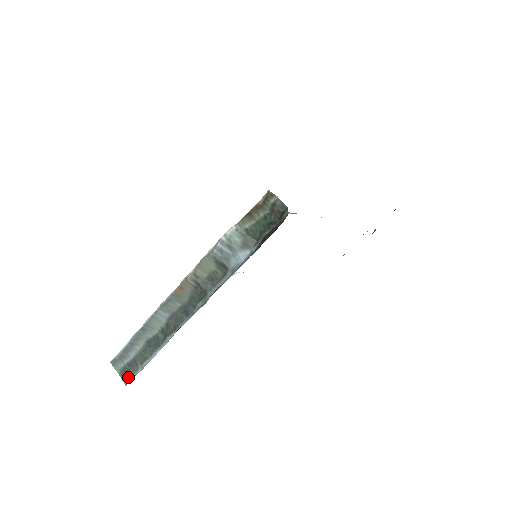
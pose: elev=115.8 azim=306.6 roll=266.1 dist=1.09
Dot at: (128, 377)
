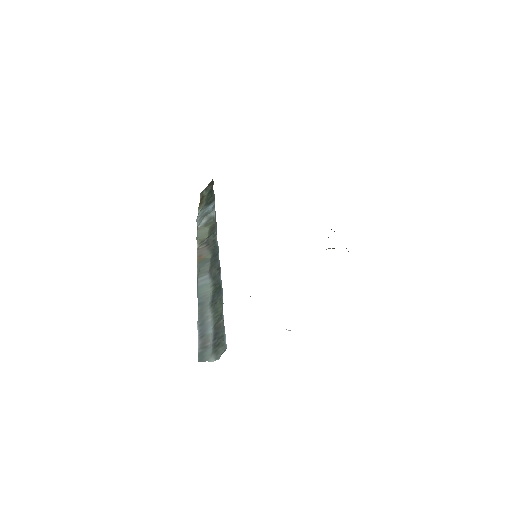
Dot at: (224, 344)
